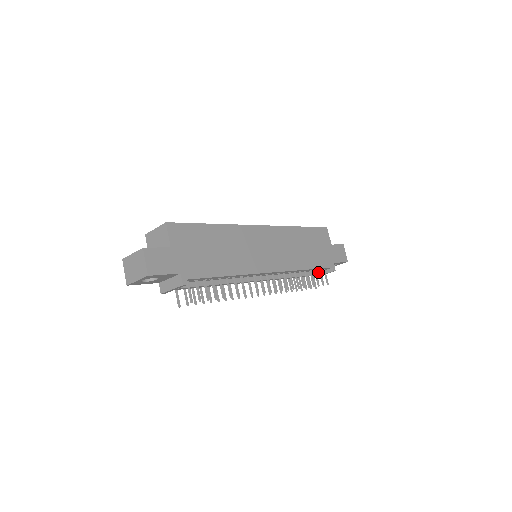
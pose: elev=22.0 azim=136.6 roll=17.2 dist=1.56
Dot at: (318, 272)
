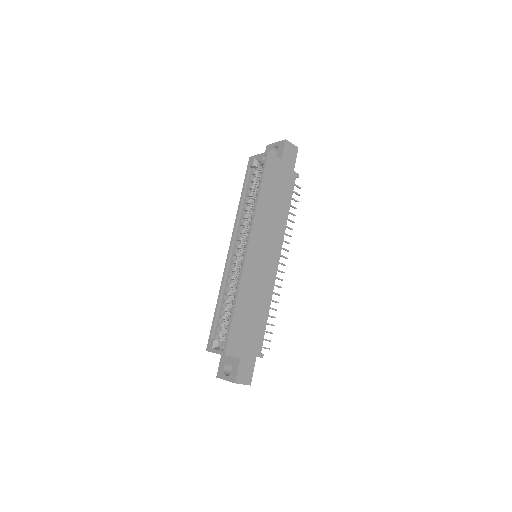
Dot at: occluded
